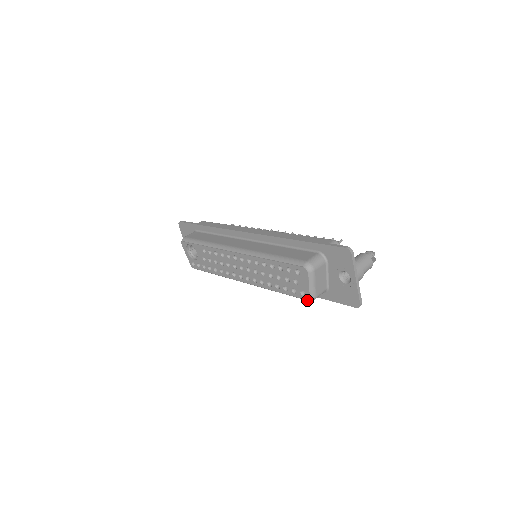
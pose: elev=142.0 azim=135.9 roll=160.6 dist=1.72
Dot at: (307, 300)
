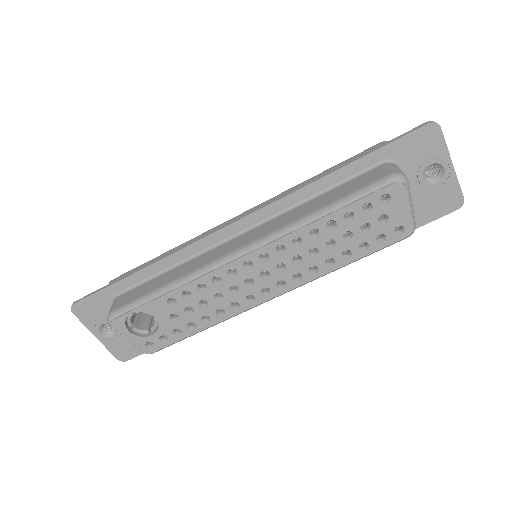
Dot at: (407, 237)
